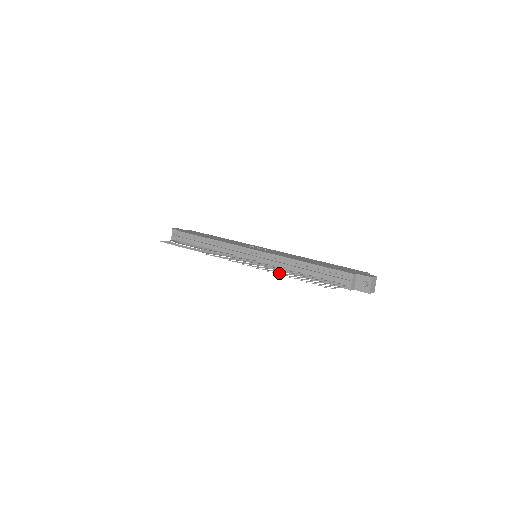
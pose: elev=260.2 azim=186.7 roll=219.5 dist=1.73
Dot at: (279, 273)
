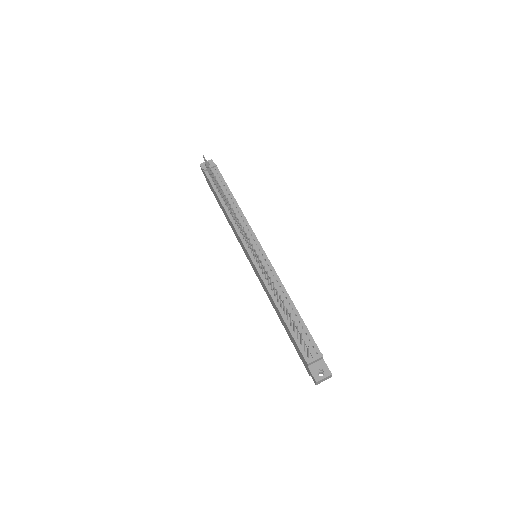
Dot at: occluded
